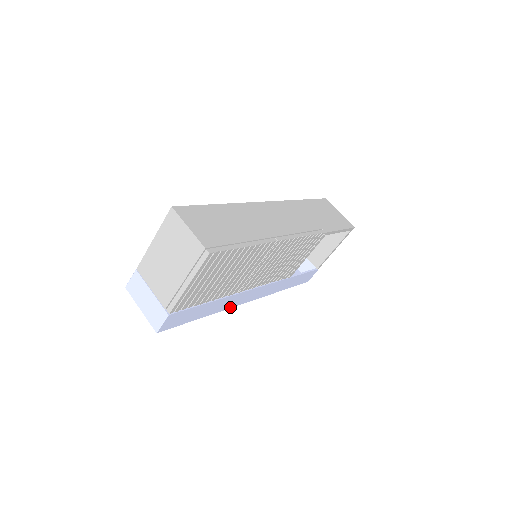
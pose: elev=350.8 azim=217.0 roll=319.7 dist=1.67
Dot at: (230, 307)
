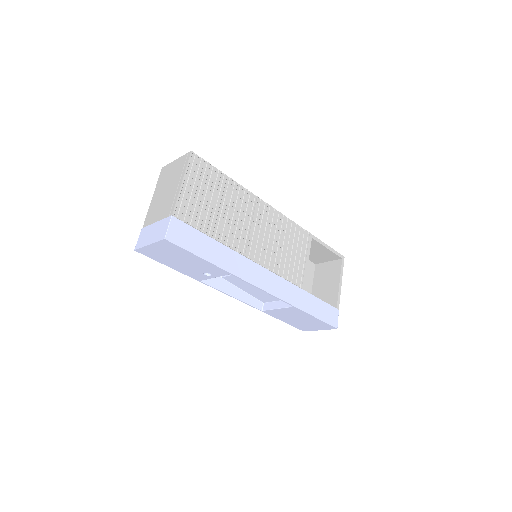
Dot at: (243, 279)
